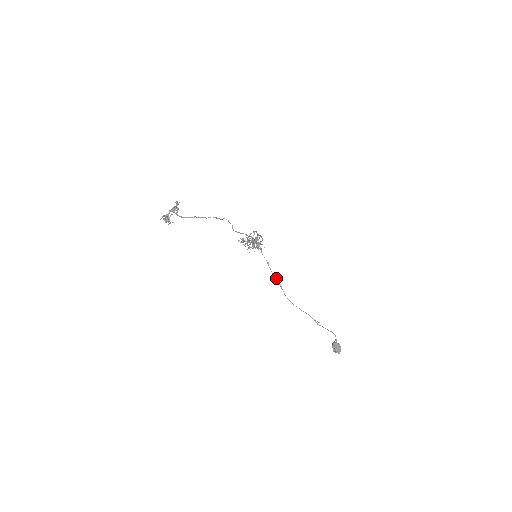
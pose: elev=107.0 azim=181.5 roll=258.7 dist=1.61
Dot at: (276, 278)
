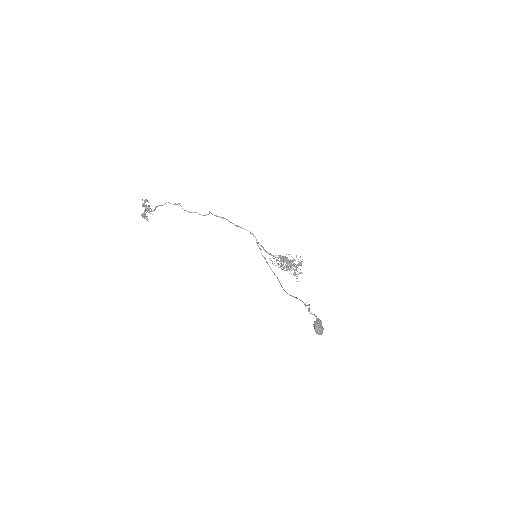
Dot at: (273, 272)
